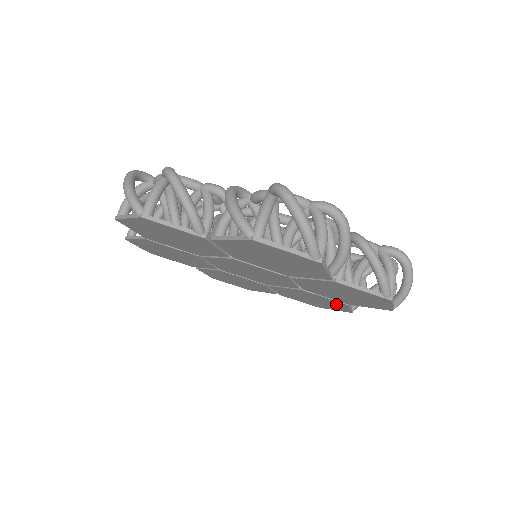
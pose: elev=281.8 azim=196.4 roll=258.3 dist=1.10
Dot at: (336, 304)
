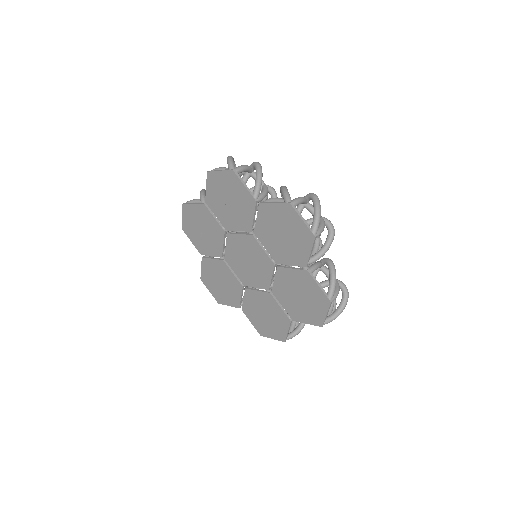
Dot at: (282, 322)
